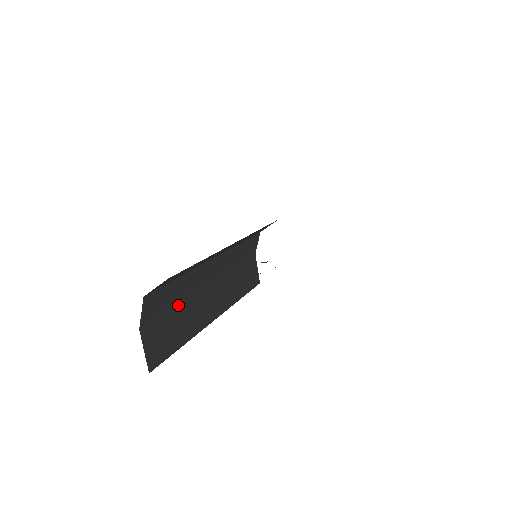
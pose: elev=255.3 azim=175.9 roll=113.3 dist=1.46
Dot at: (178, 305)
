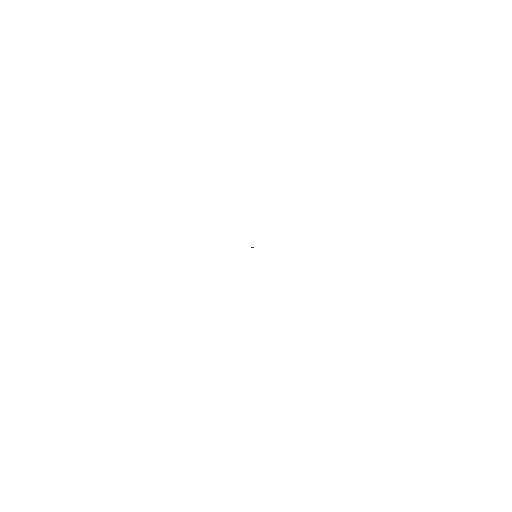
Dot at: occluded
